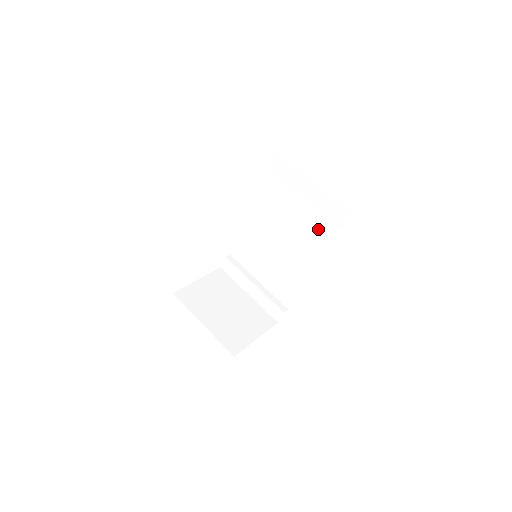
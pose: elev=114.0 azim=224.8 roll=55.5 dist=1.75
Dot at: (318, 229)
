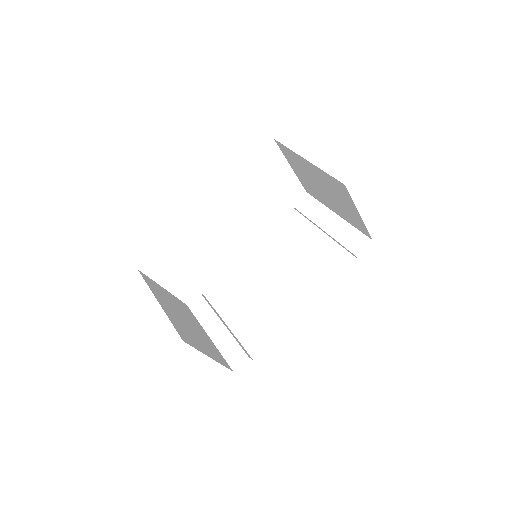
Dot at: (326, 262)
